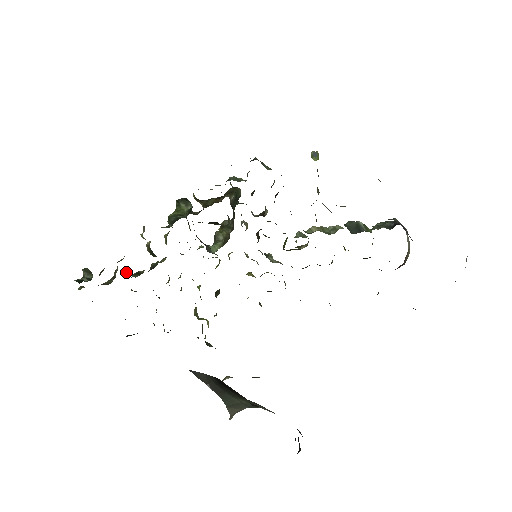
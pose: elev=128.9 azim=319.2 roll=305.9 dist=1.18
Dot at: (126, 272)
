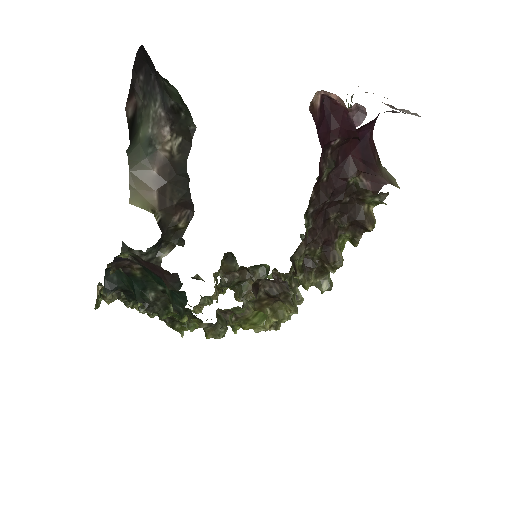
Dot at: occluded
